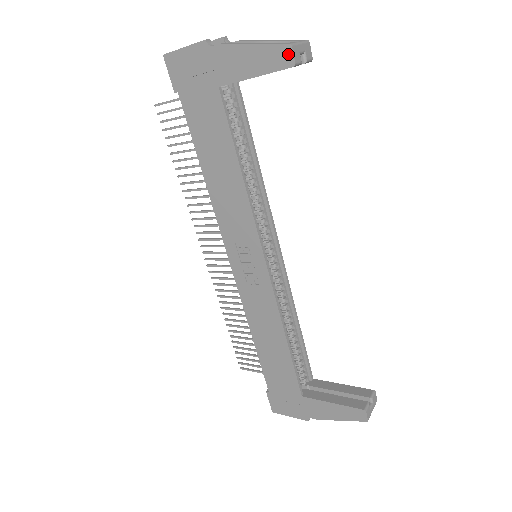
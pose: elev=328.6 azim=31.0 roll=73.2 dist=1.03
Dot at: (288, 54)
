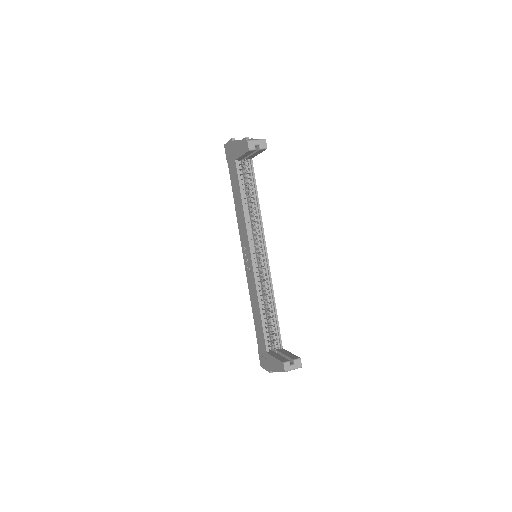
Dot at: (247, 145)
